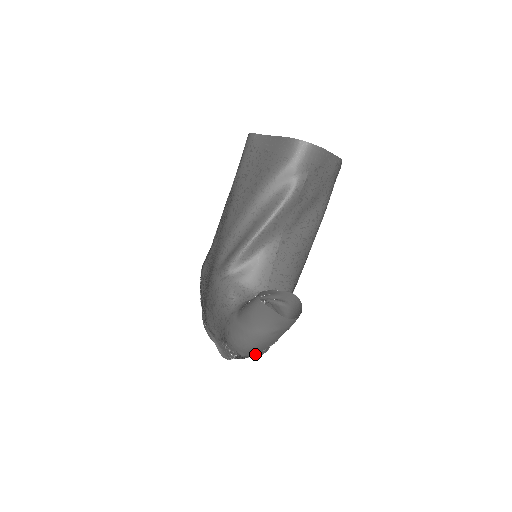
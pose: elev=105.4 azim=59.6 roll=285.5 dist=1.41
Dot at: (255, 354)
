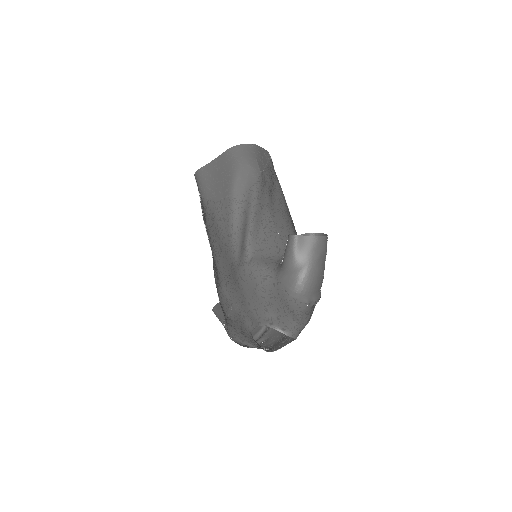
Dot at: (316, 296)
